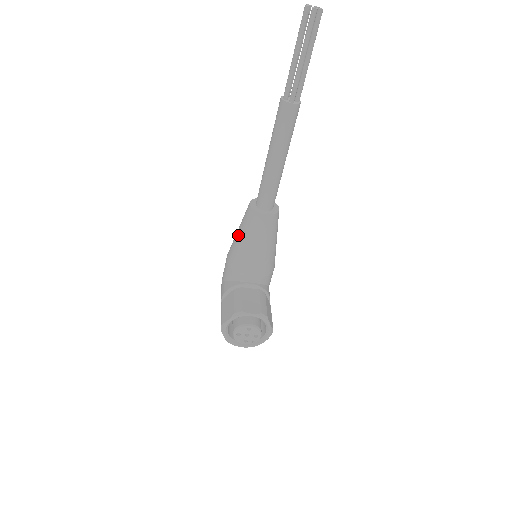
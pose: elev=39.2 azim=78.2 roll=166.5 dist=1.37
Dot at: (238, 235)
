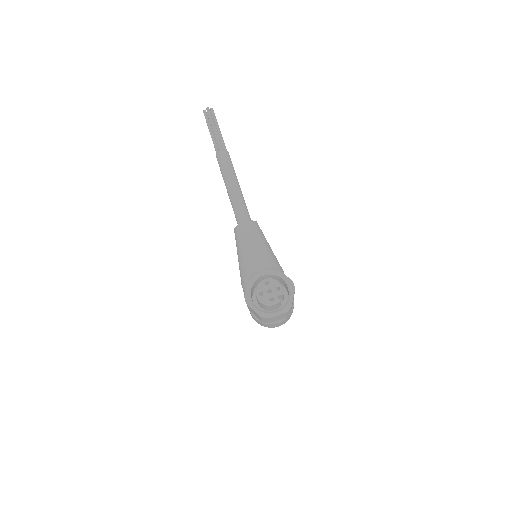
Dot at: occluded
